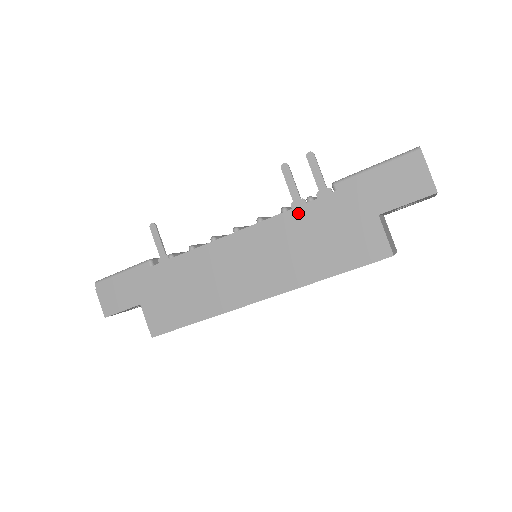
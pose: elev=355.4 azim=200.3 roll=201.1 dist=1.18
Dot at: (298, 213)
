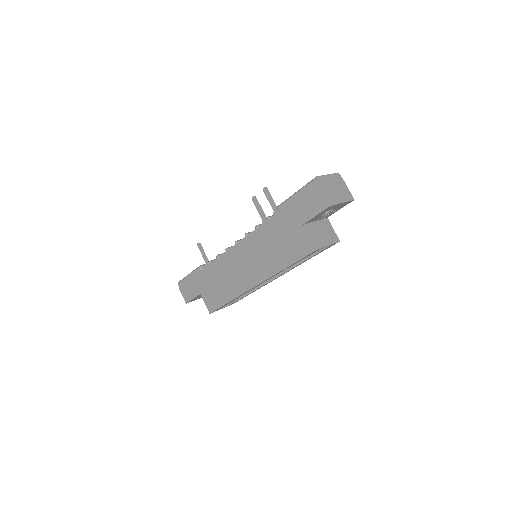
Dot at: (263, 229)
